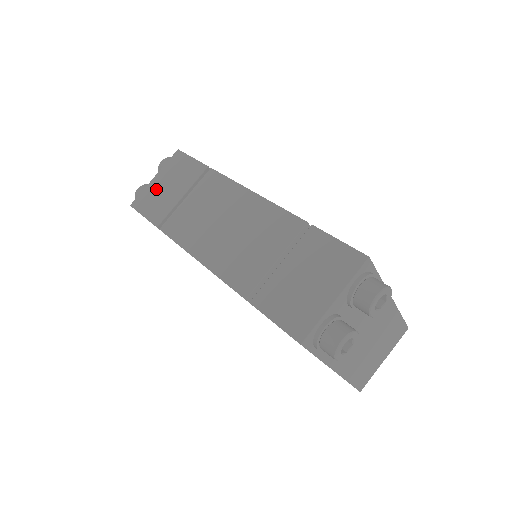
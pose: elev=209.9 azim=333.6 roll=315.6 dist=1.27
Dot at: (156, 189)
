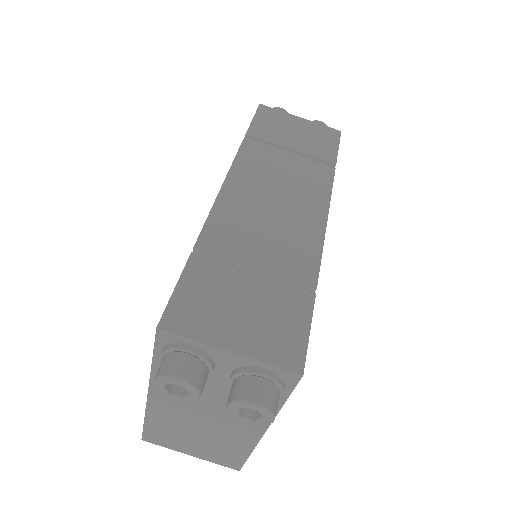
Dot at: (288, 122)
